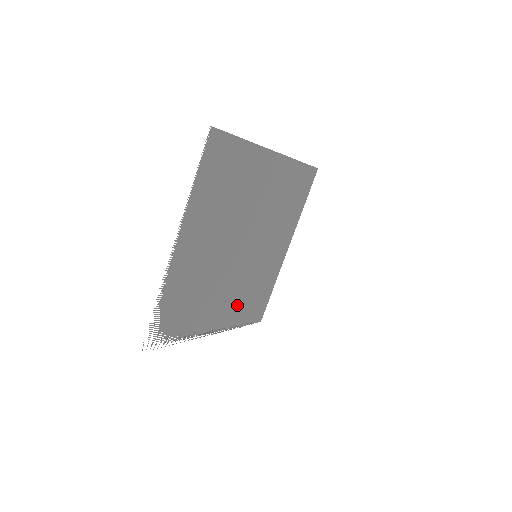
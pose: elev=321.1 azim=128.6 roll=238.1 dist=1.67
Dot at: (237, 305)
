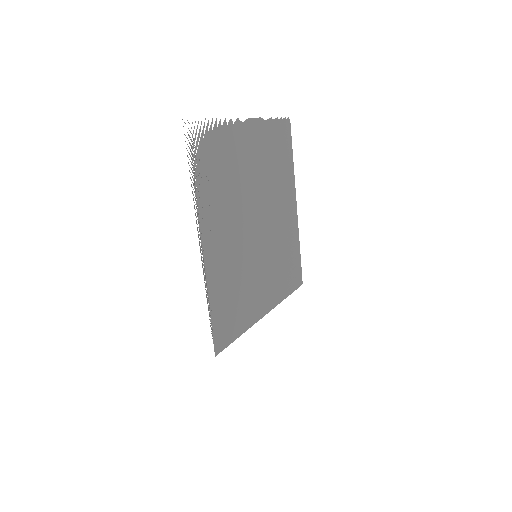
Dot at: (224, 272)
